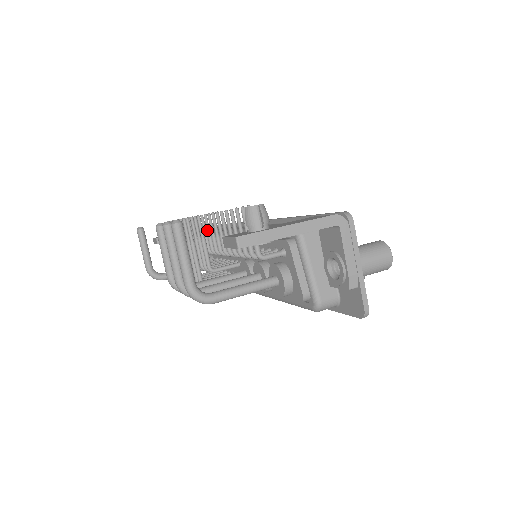
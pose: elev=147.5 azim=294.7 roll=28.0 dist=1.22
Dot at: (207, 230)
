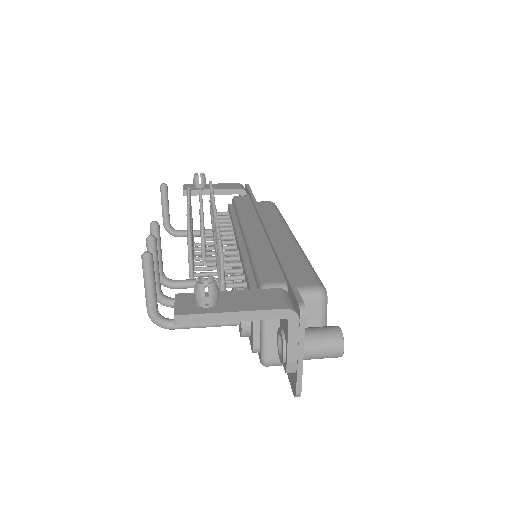
Dot at: (213, 220)
